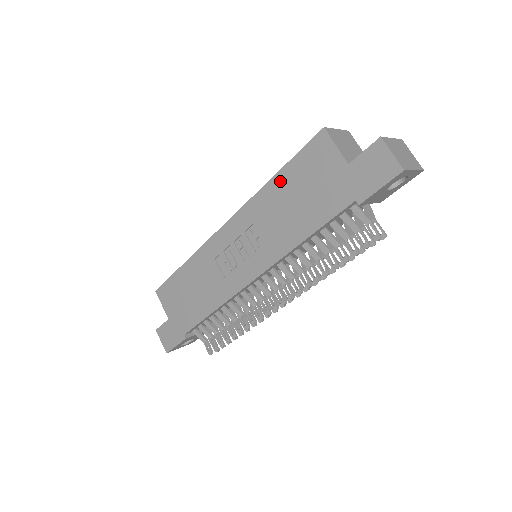
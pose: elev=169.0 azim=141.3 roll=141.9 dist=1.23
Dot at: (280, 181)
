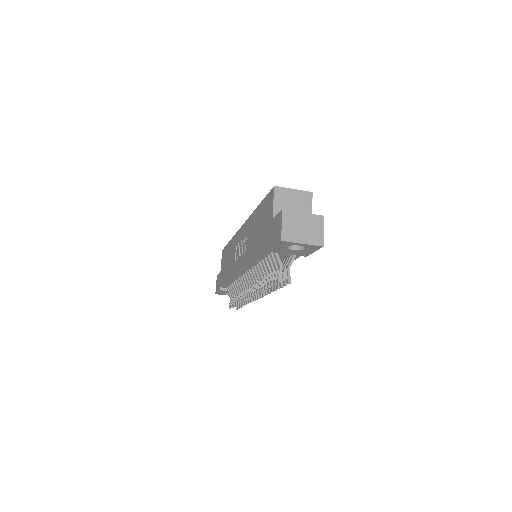
Dot at: (258, 211)
